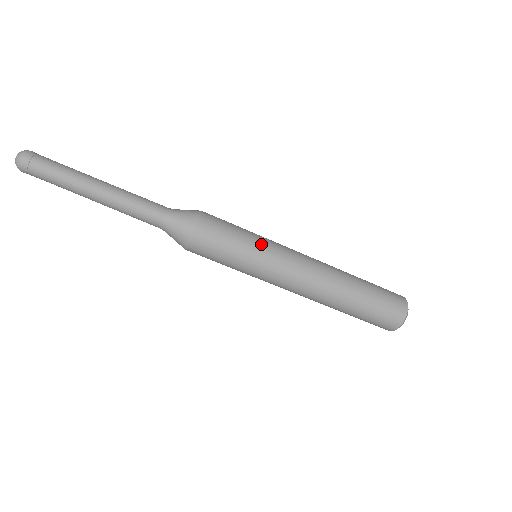
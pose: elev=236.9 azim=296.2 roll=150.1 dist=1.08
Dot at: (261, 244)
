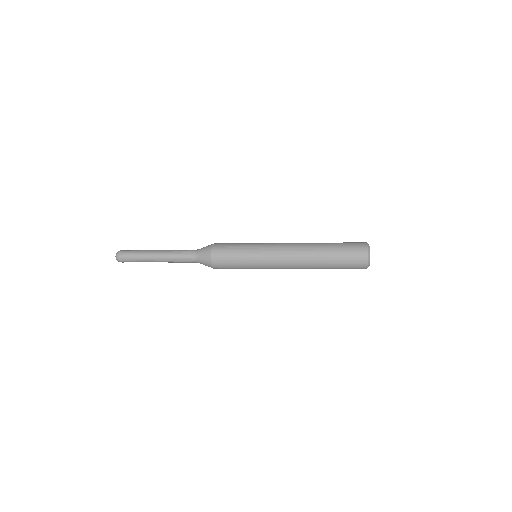
Dot at: (252, 264)
